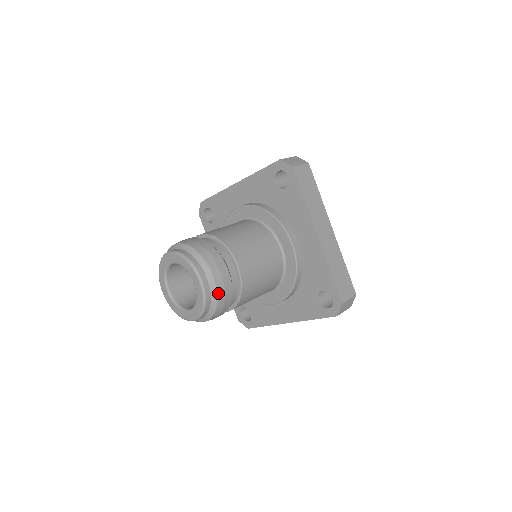
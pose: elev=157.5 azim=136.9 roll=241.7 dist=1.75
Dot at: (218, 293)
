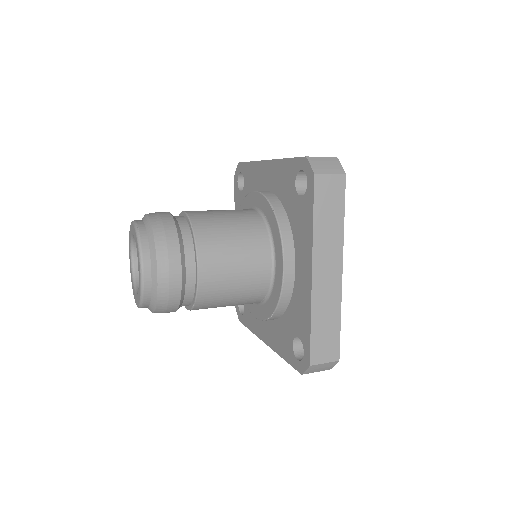
Dot at: (159, 293)
